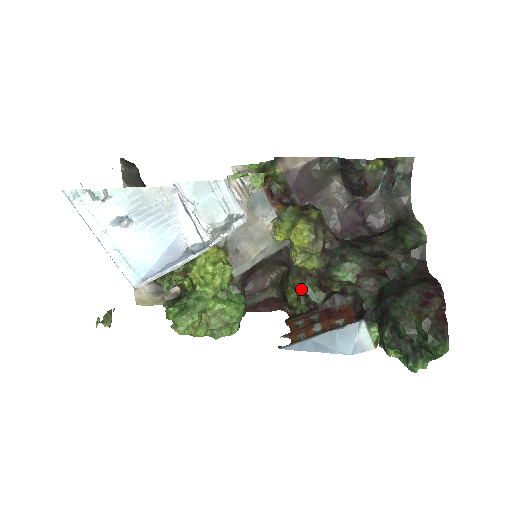
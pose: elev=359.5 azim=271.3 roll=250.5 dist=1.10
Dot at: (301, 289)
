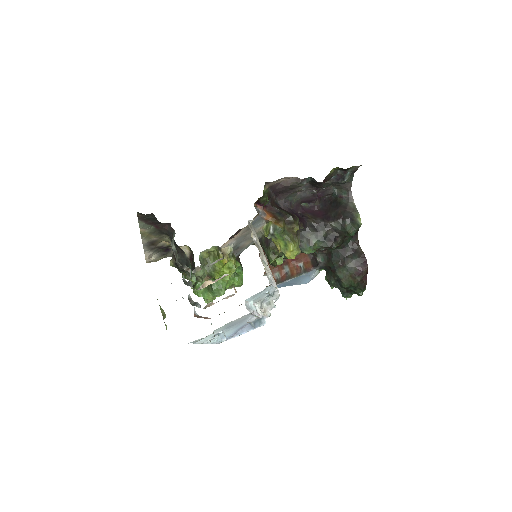
Dot at: (279, 255)
